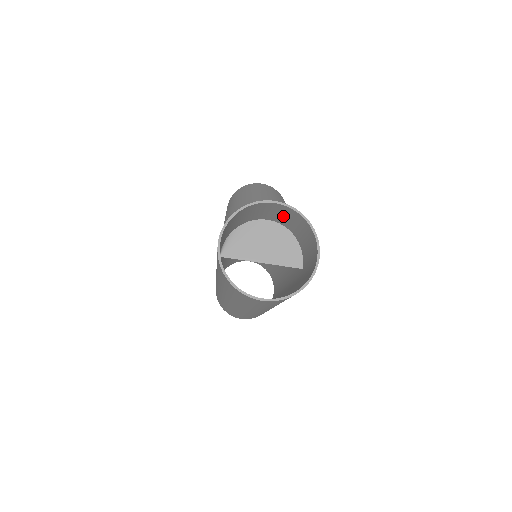
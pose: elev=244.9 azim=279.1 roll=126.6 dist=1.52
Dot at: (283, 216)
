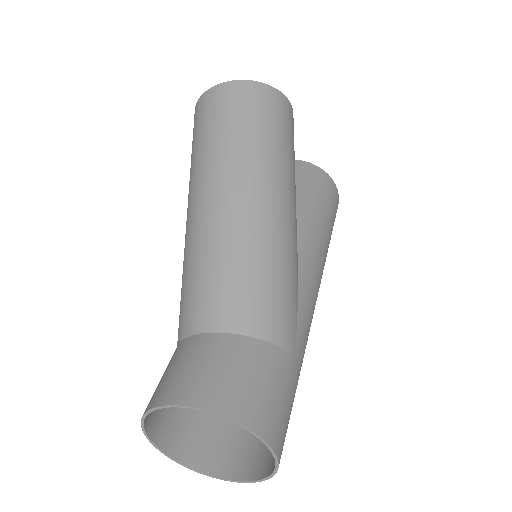
Dot at: (207, 366)
